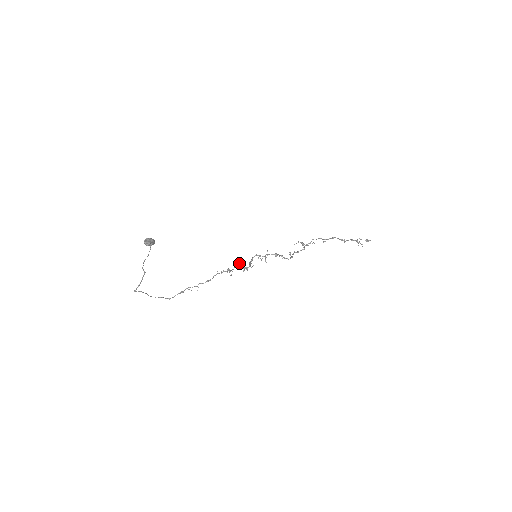
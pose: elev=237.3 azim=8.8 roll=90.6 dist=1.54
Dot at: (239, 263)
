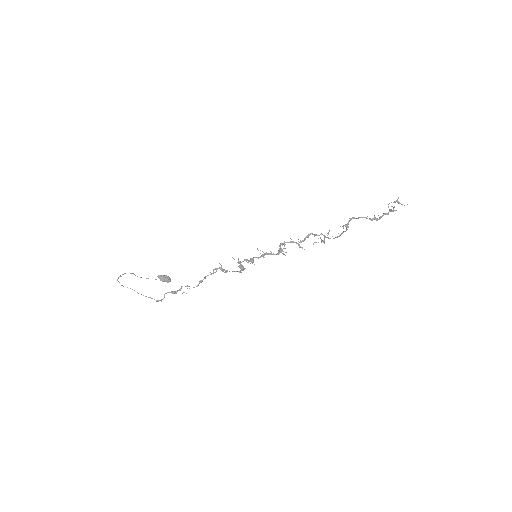
Dot at: (241, 268)
